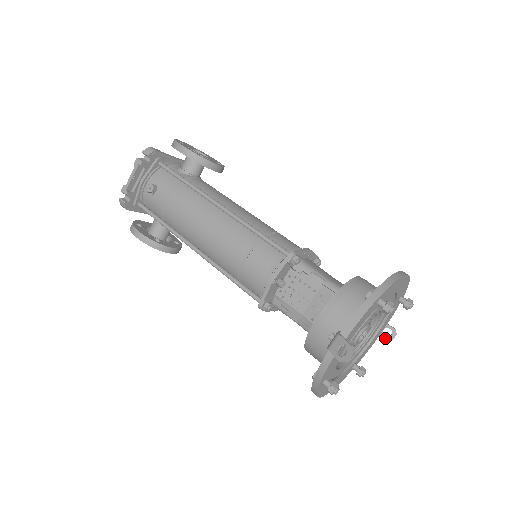
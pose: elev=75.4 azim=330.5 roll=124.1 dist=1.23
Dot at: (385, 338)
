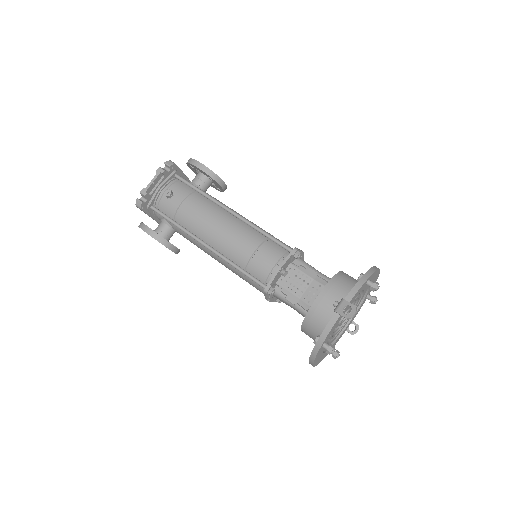
Dot at: (350, 332)
